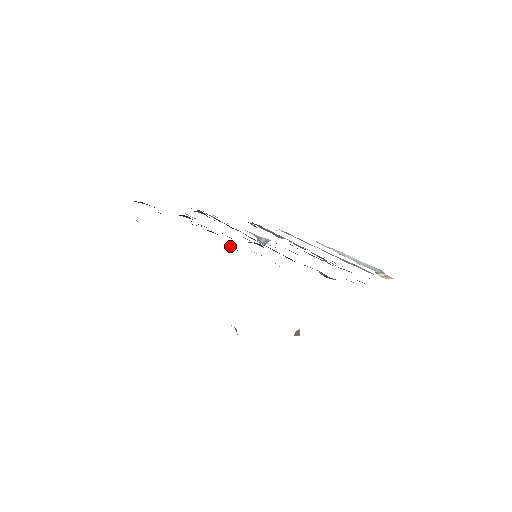
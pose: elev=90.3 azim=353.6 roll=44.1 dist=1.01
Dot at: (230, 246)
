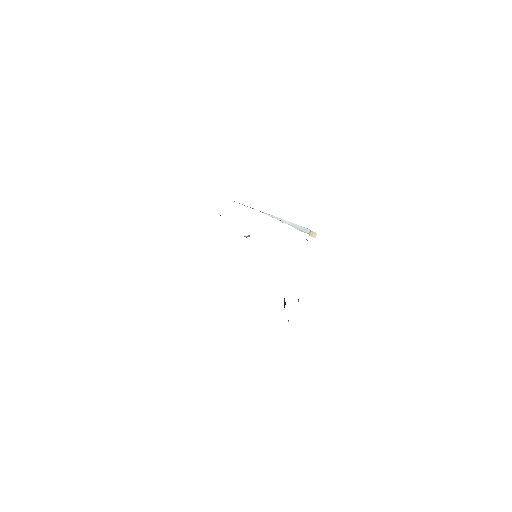
Dot at: occluded
